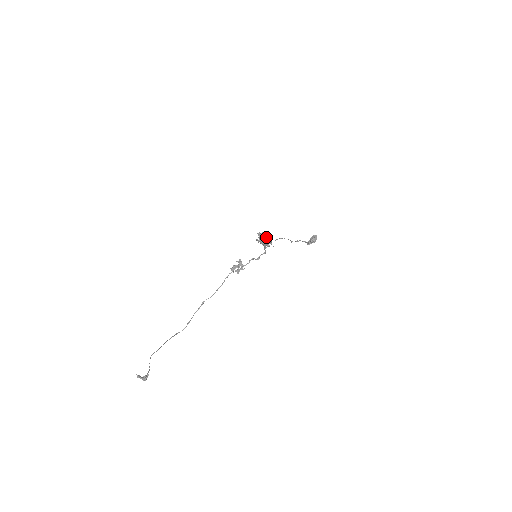
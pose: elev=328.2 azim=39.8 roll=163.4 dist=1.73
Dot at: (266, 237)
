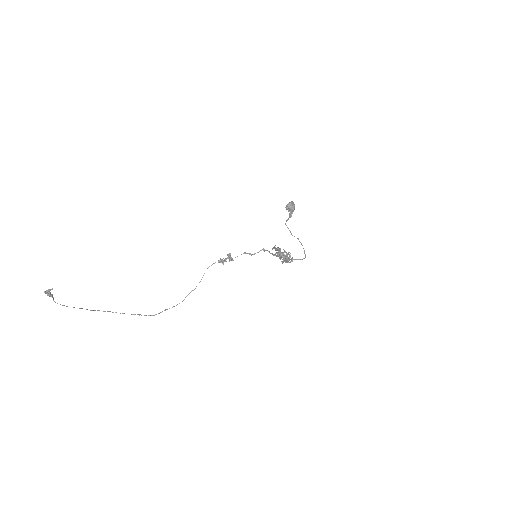
Dot at: occluded
